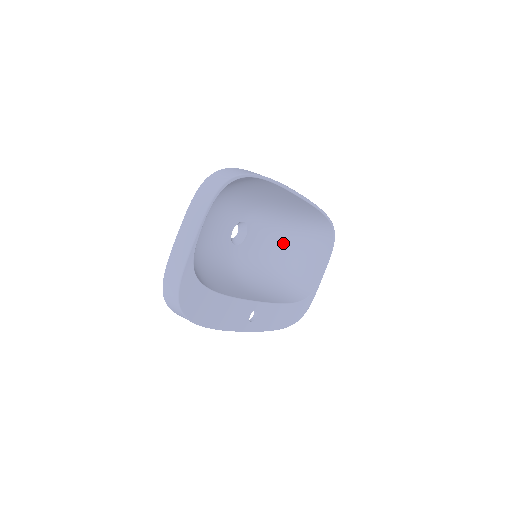
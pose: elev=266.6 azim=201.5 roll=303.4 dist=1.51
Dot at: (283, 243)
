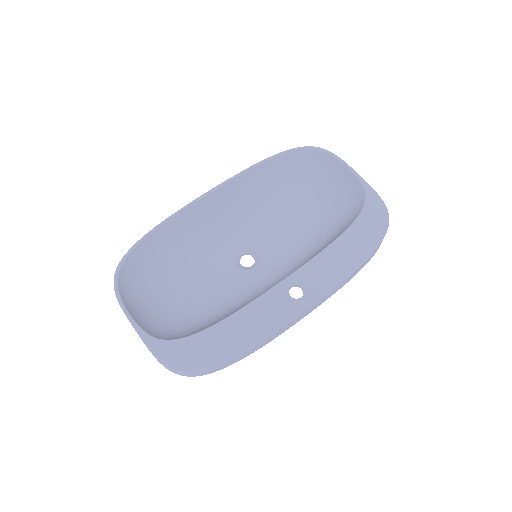
Dot at: (301, 209)
